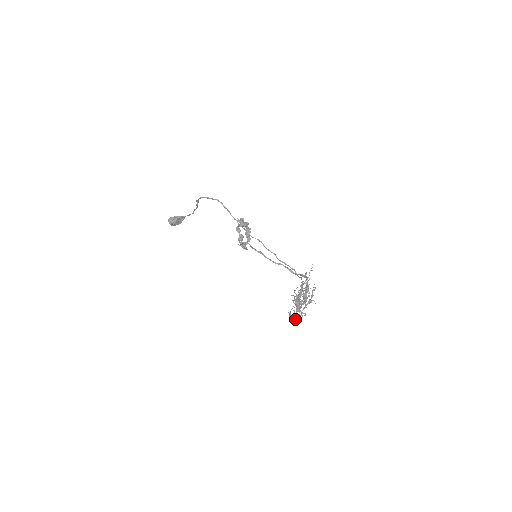
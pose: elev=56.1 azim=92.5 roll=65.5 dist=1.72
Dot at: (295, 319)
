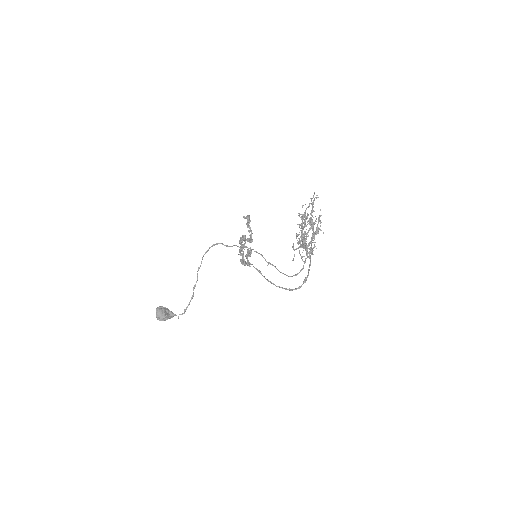
Dot at: occluded
